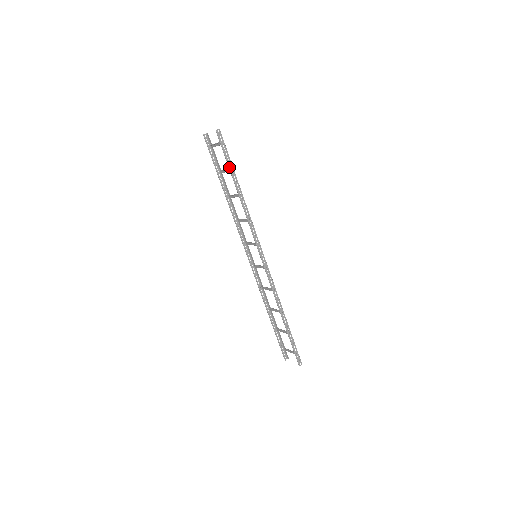
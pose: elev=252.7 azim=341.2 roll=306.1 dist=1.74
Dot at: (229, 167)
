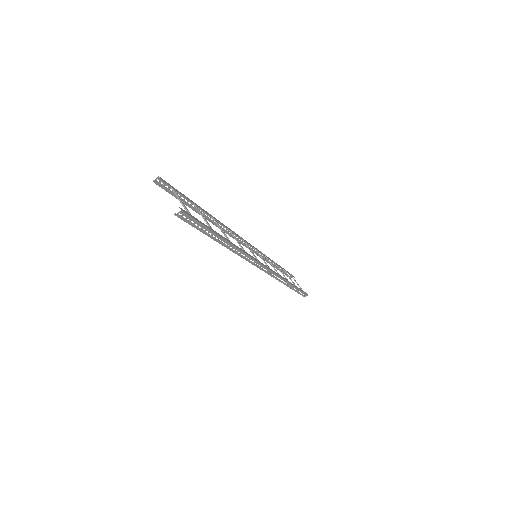
Dot at: (207, 235)
